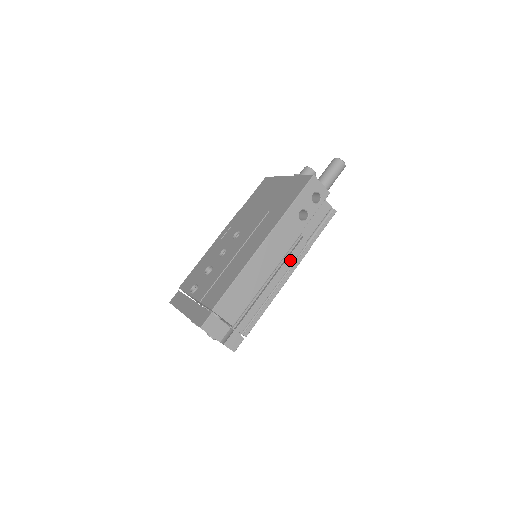
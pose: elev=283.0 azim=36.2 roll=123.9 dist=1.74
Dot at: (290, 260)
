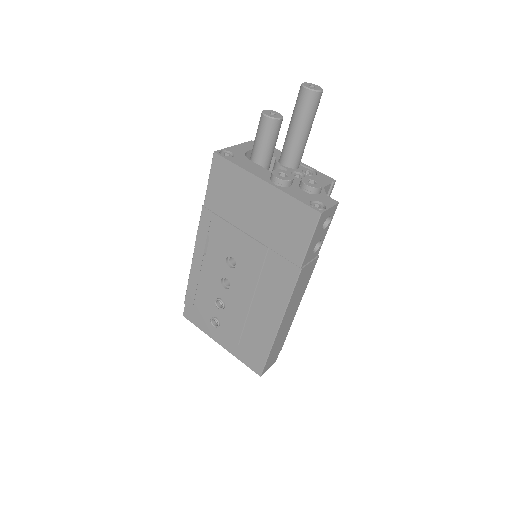
Dot at: occluded
